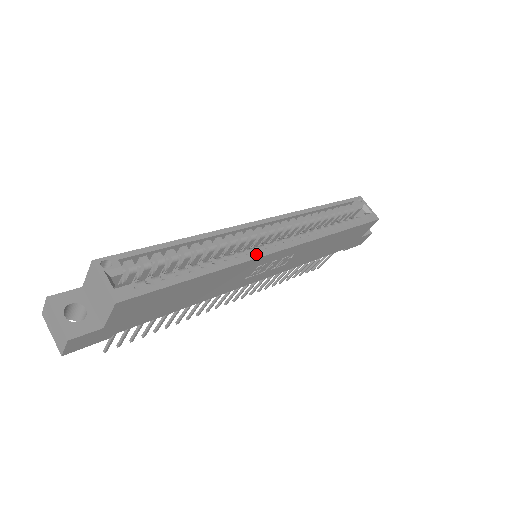
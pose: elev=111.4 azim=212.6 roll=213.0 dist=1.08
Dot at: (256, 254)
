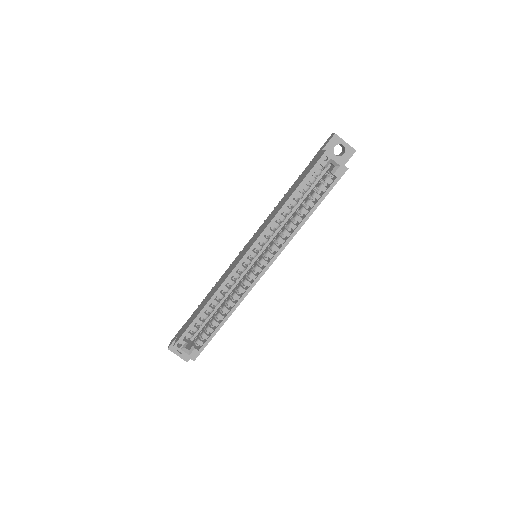
Dot at: (249, 288)
